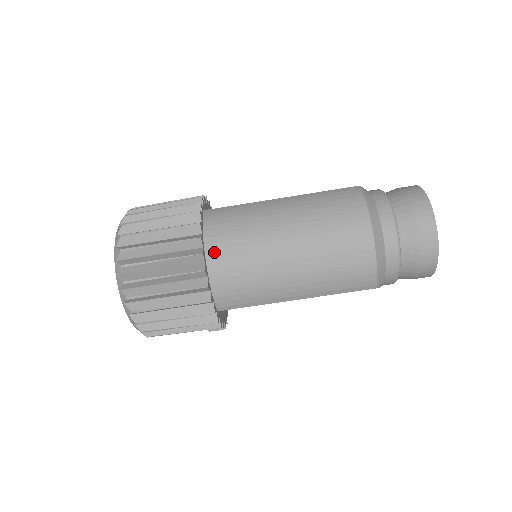
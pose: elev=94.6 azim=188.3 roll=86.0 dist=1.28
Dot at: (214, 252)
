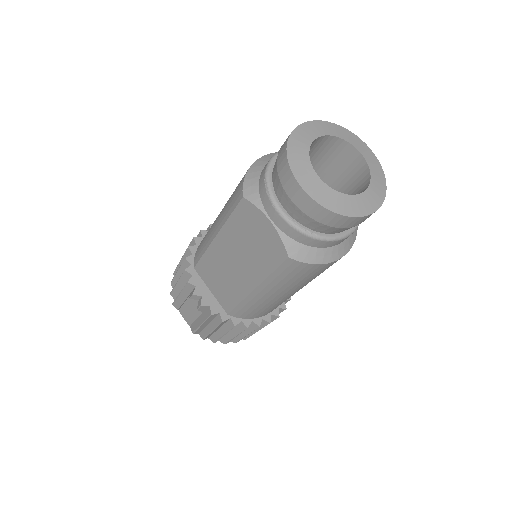
Dot at: occluded
